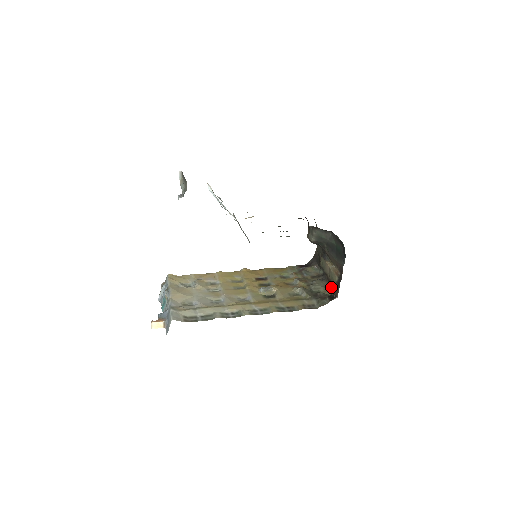
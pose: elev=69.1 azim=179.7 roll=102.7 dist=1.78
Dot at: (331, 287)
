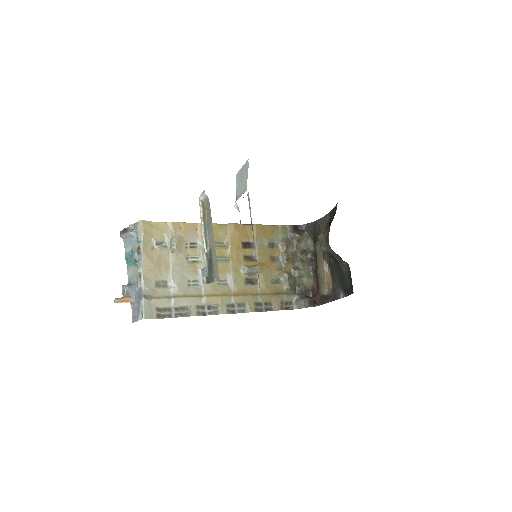
Dot at: (315, 283)
